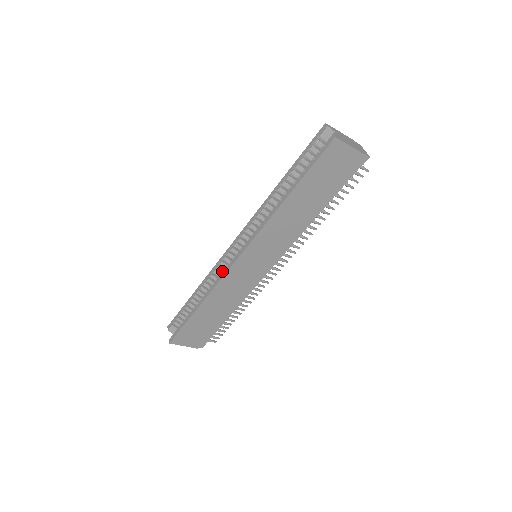
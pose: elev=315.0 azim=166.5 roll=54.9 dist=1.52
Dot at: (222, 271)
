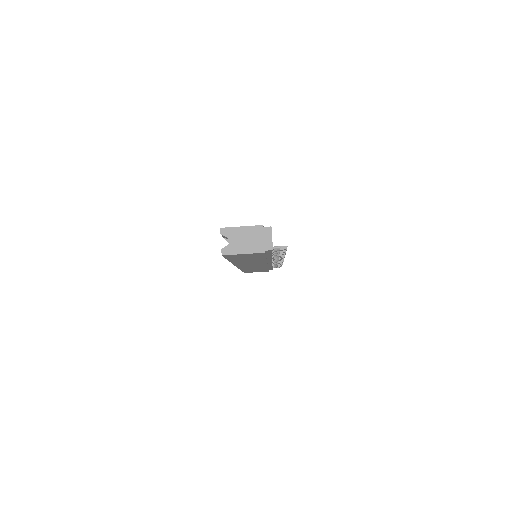
Dot at: occluded
